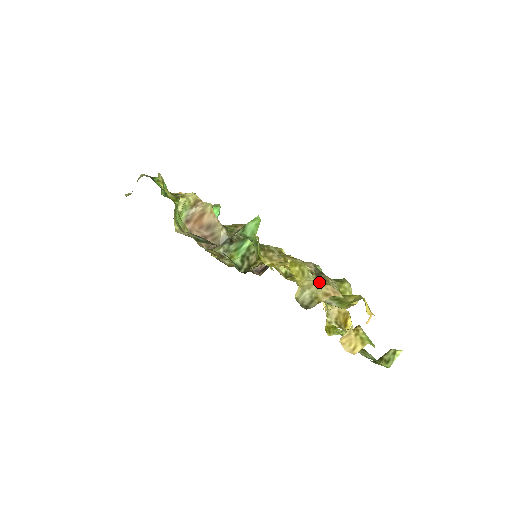
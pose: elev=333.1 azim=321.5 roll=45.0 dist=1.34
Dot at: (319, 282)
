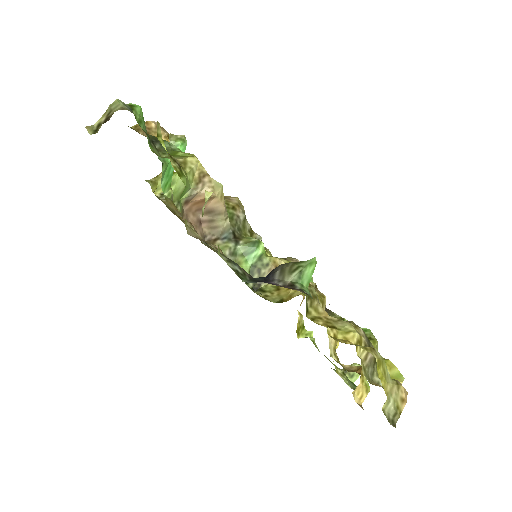
Dot at: (395, 382)
